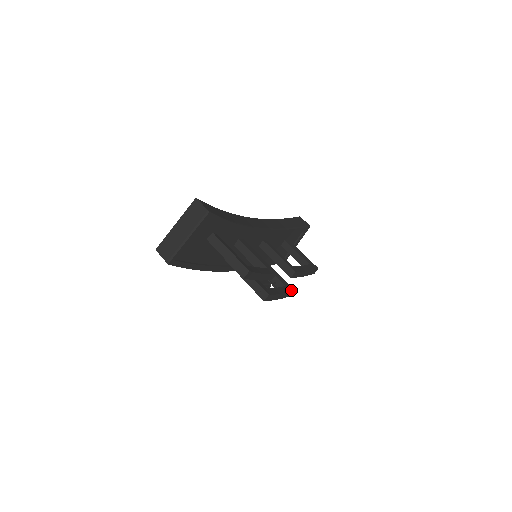
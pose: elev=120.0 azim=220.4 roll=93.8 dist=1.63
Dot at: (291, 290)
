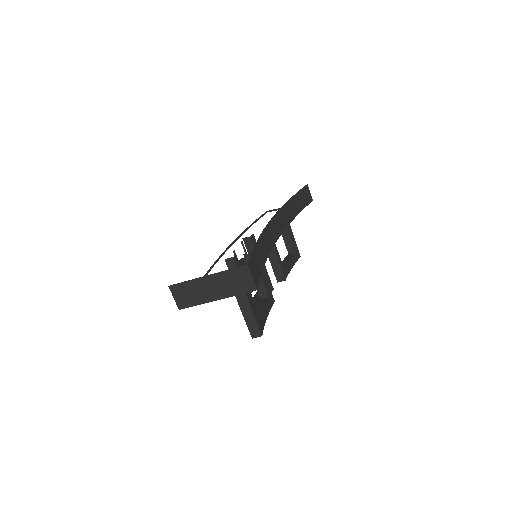
Dot at: (271, 290)
